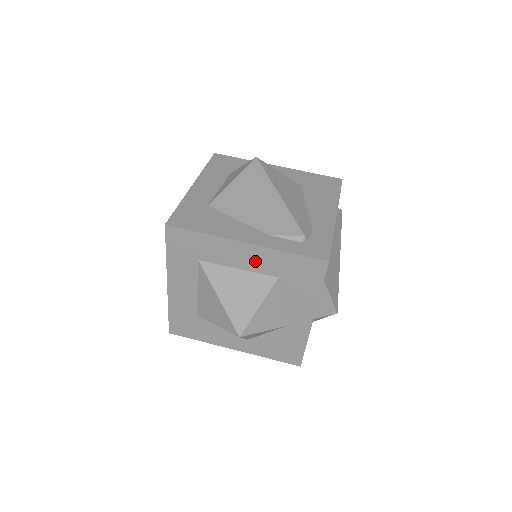
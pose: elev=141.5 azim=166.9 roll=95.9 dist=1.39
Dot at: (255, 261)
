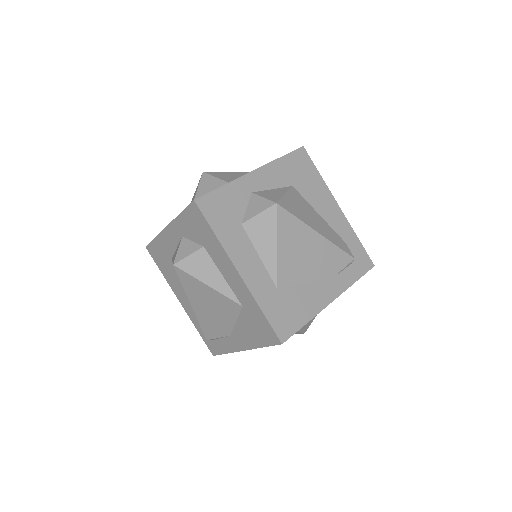
Dot at: occluded
